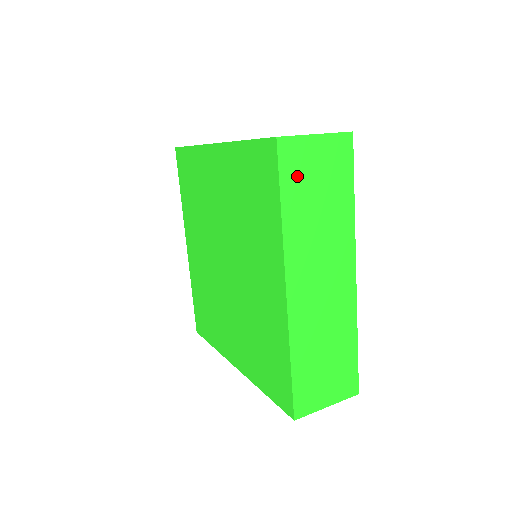
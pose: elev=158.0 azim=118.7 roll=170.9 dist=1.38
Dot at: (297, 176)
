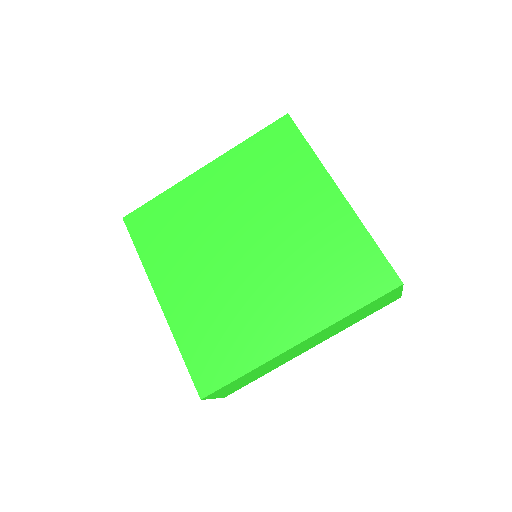
Dot at: occluded
